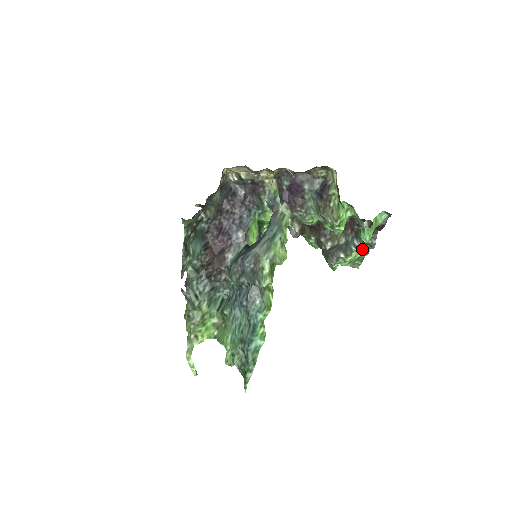
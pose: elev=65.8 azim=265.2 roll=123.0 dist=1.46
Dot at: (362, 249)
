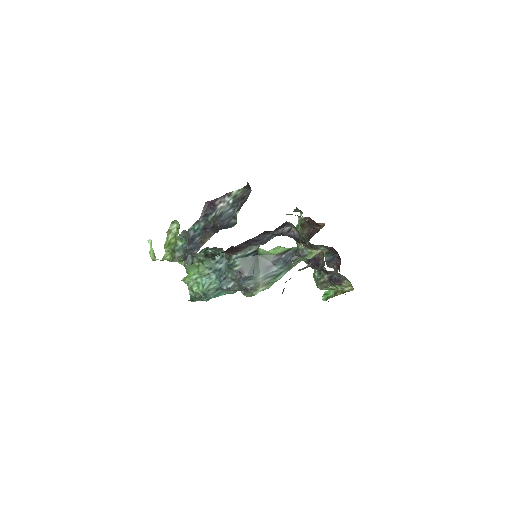
Dot at: occluded
